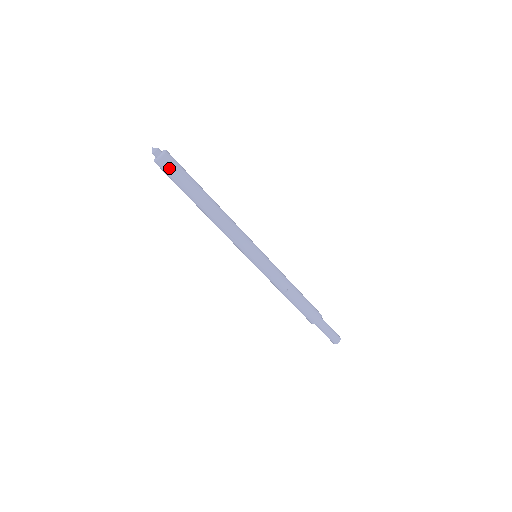
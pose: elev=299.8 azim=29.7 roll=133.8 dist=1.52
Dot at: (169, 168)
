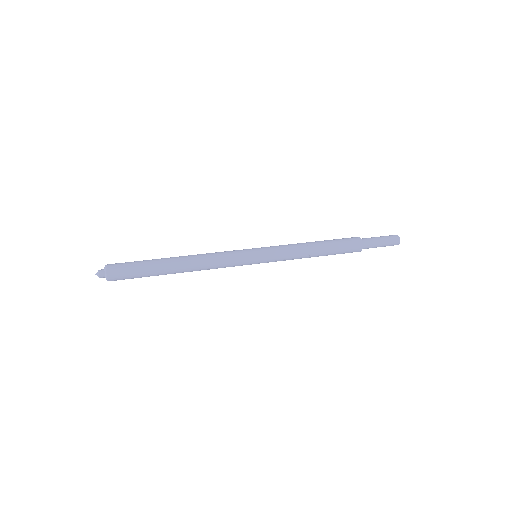
Dot at: (121, 277)
